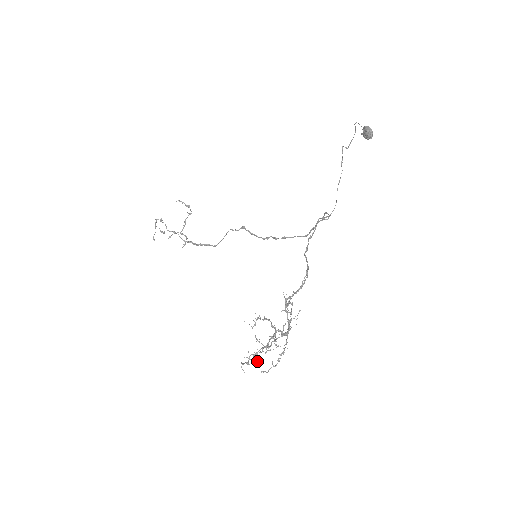
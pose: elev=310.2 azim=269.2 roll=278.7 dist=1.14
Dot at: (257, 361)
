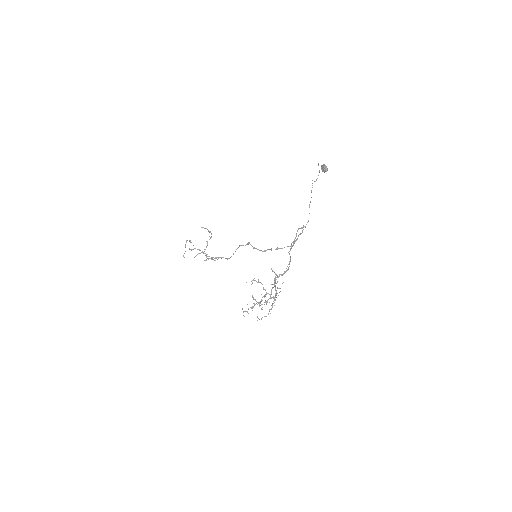
Dot at: occluded
